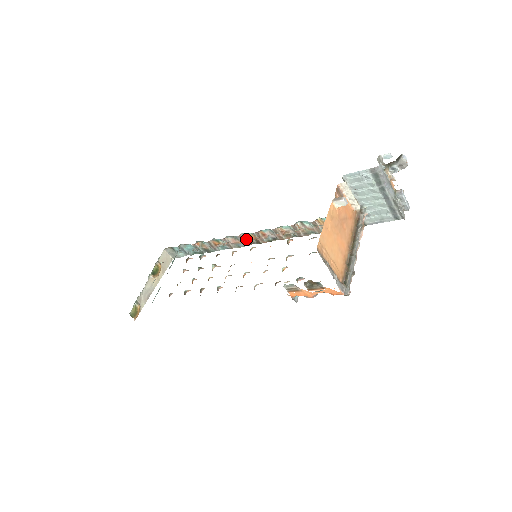
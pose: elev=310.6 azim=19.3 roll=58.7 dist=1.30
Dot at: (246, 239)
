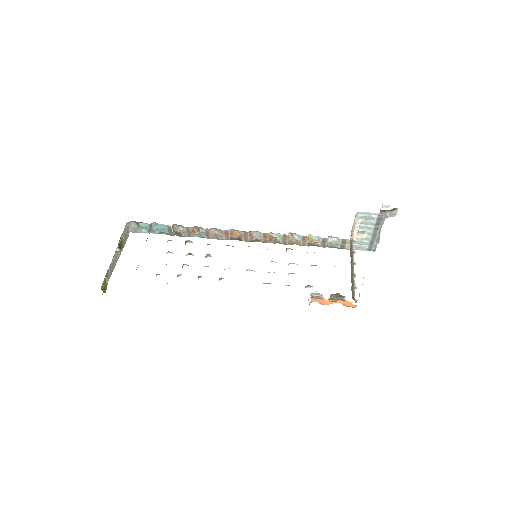
Dot at: (238, 236)
